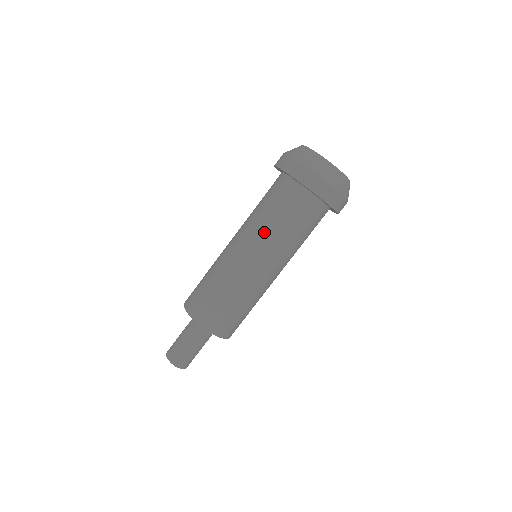
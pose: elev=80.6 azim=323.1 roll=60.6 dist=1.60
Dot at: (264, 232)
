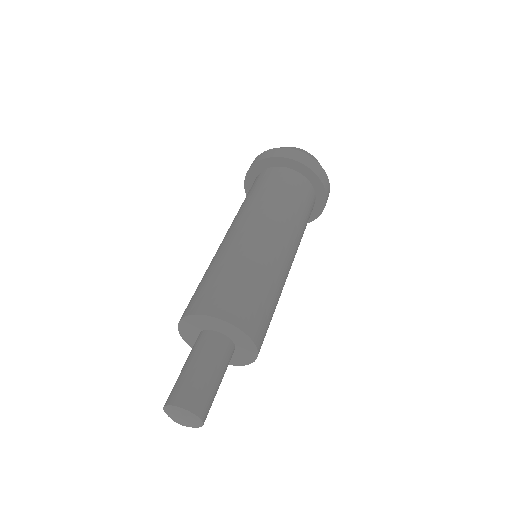
Dot at: (242, 210)
